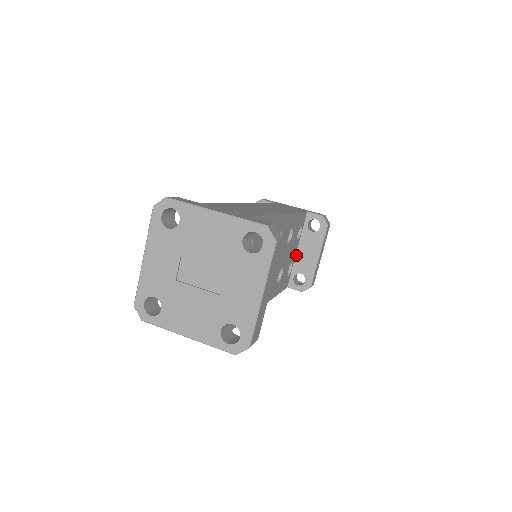
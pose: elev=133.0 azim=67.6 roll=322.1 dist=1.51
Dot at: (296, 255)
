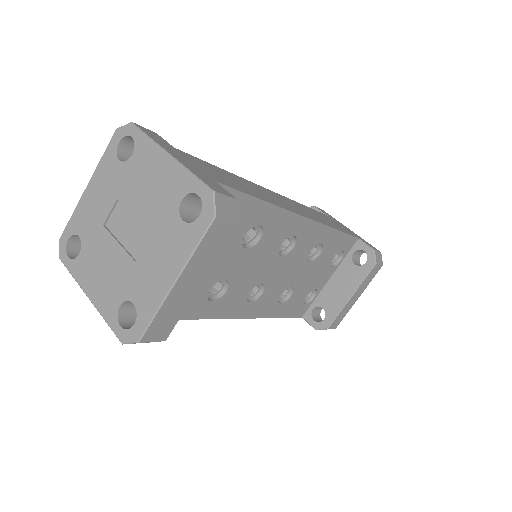
Dot at: (326, 284)
